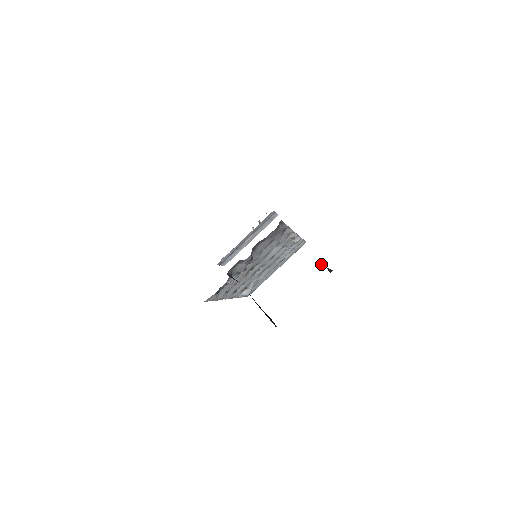
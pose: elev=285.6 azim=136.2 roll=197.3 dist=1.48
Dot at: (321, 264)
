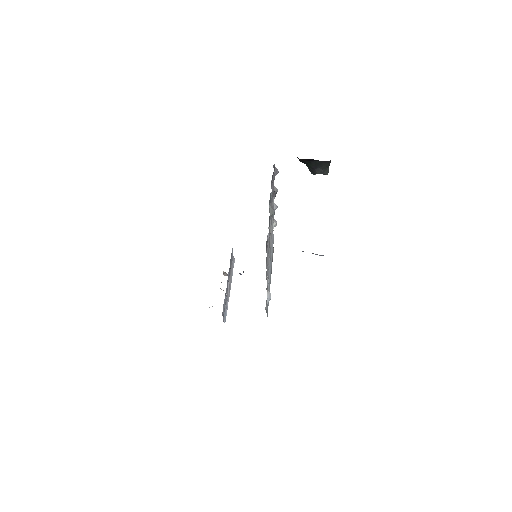
Dot at: (318, 173)
